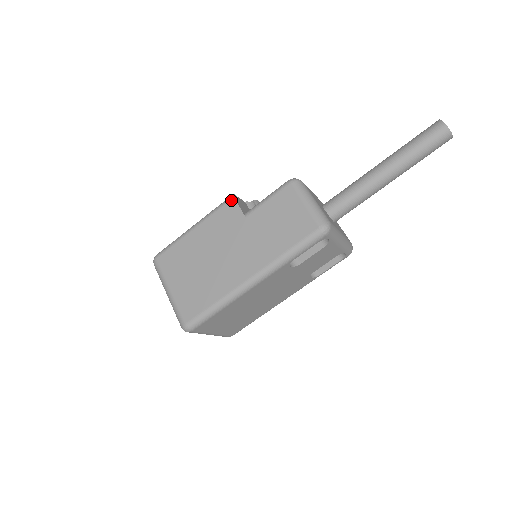
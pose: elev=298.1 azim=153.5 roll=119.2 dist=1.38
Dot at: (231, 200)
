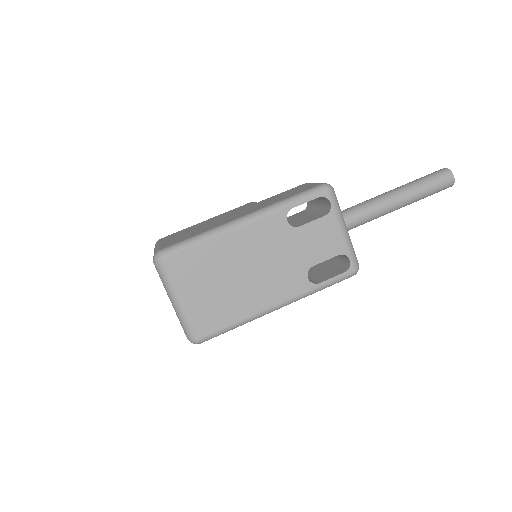
Dot at: occluded
